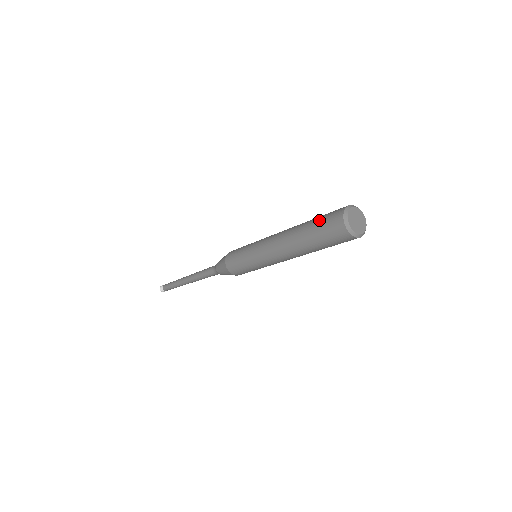
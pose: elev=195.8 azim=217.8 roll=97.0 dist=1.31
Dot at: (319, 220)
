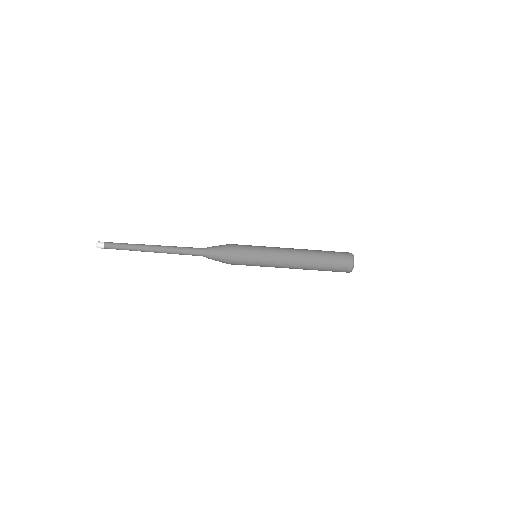
Dot at: occluded
